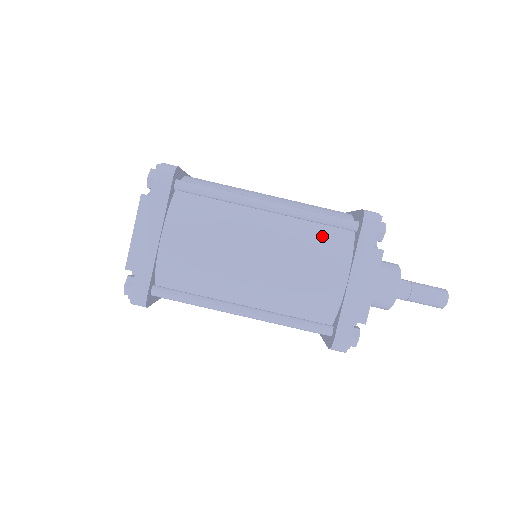
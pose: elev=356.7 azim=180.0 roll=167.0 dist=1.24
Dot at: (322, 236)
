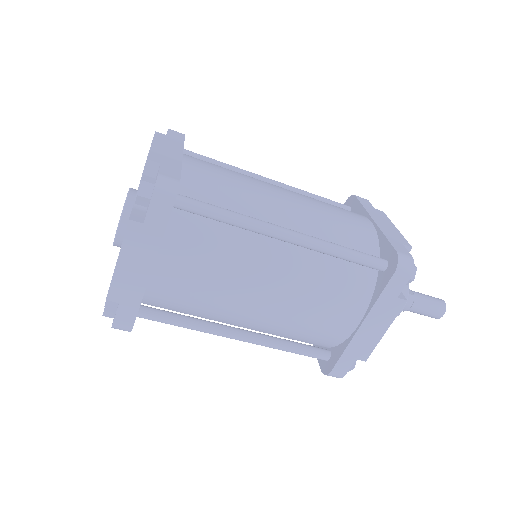
Dot at: (343, 274)
